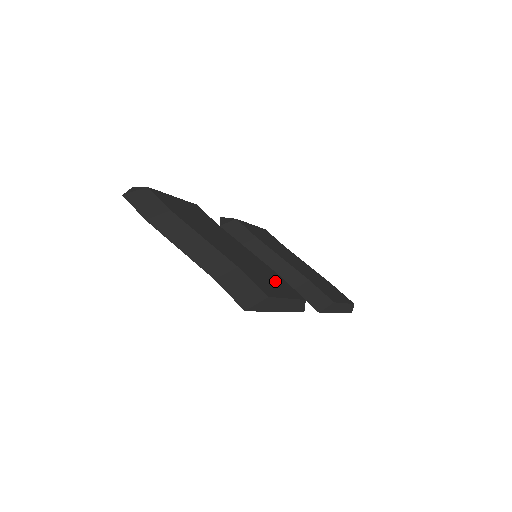
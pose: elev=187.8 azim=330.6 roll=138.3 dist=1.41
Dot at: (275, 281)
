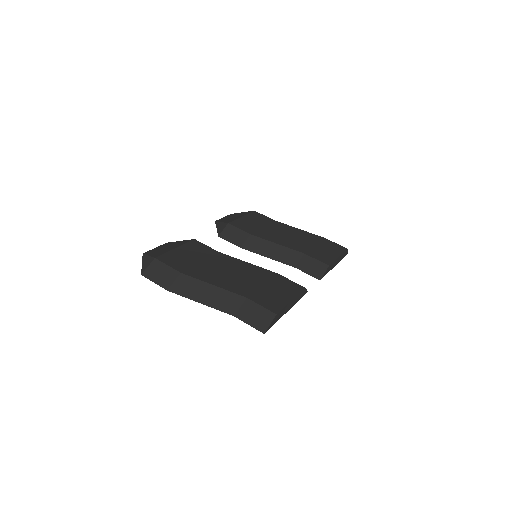
Dot at: (277, 287)
